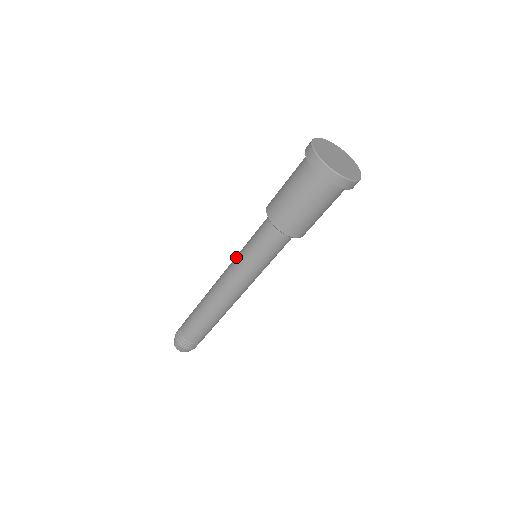
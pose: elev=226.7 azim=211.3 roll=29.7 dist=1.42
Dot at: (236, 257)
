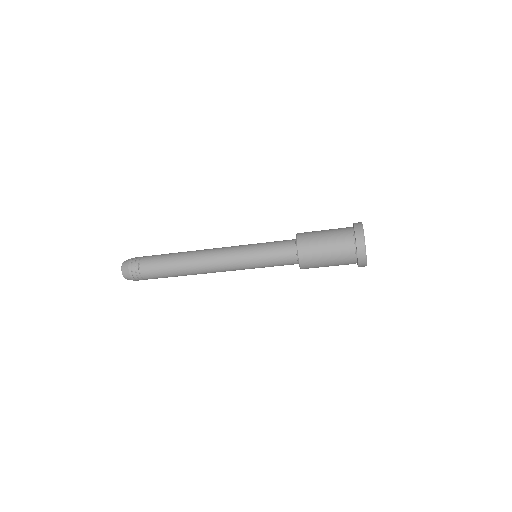
Dot at: (243, 246)
